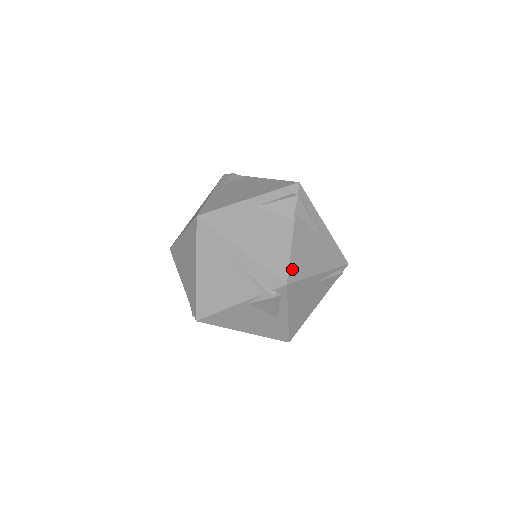
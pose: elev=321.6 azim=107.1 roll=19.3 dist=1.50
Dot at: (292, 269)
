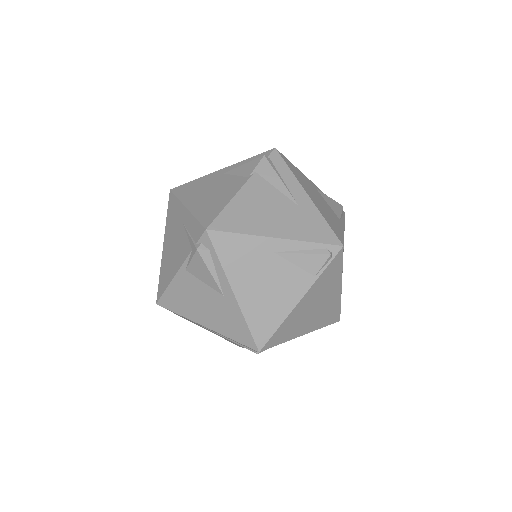
Dot at: (223, 218)
